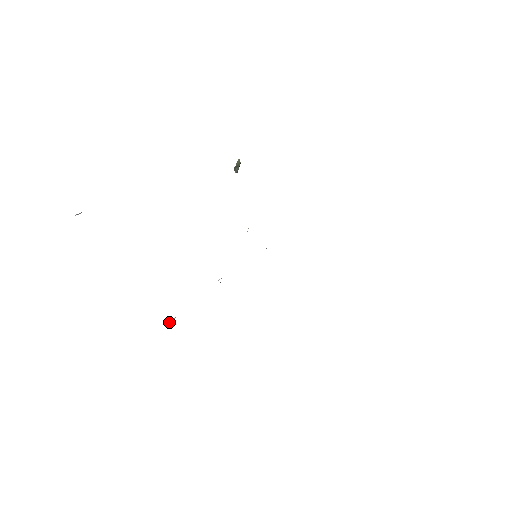
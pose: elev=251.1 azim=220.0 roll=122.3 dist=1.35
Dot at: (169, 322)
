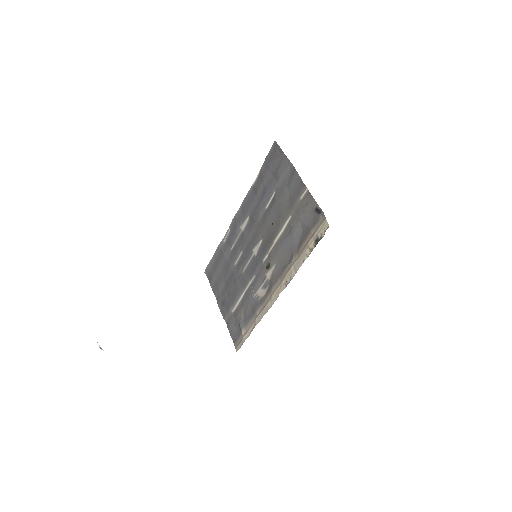
Dot at: (242, 335)
